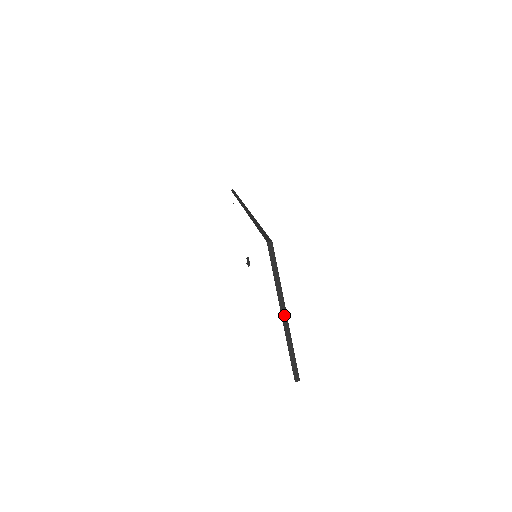
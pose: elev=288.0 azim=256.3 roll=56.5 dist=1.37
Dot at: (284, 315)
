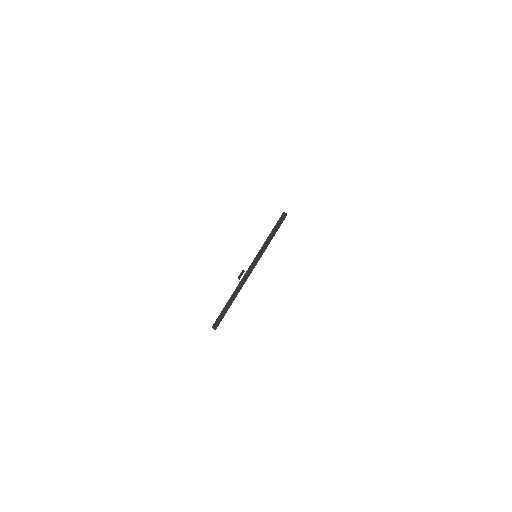
Dot at: (249, 272)
